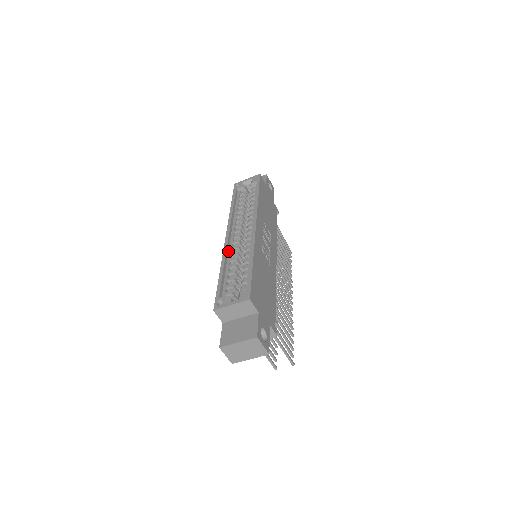
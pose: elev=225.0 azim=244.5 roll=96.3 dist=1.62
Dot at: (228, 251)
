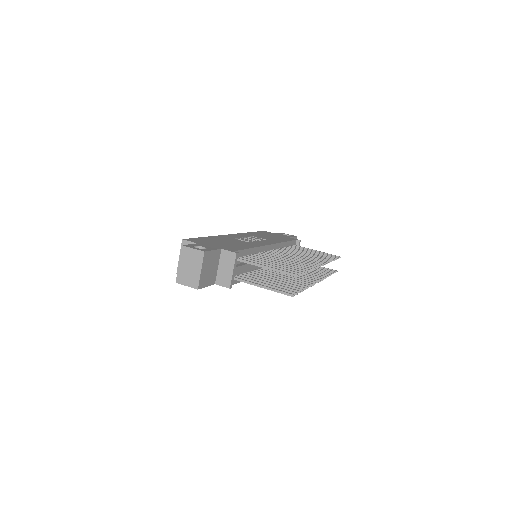
Dot at: occluded
